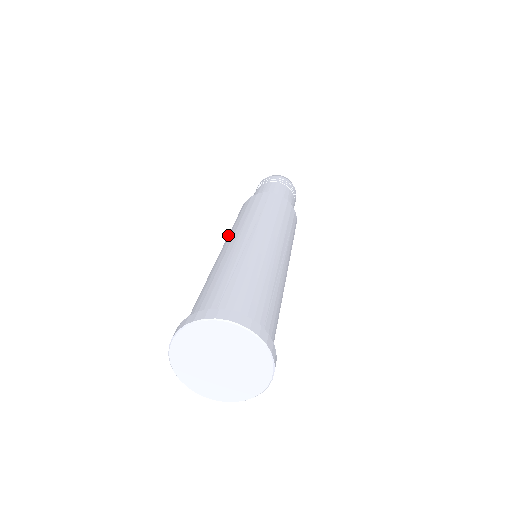
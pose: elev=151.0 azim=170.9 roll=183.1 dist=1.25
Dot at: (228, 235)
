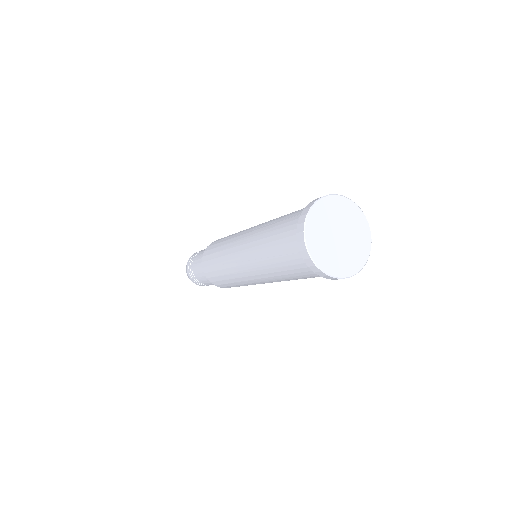
Dot at: (238, 233)
